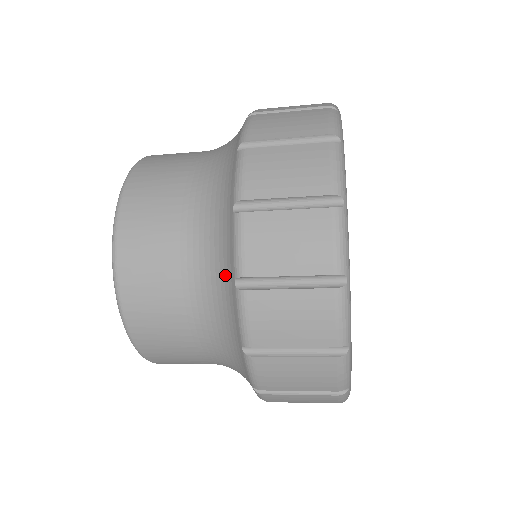
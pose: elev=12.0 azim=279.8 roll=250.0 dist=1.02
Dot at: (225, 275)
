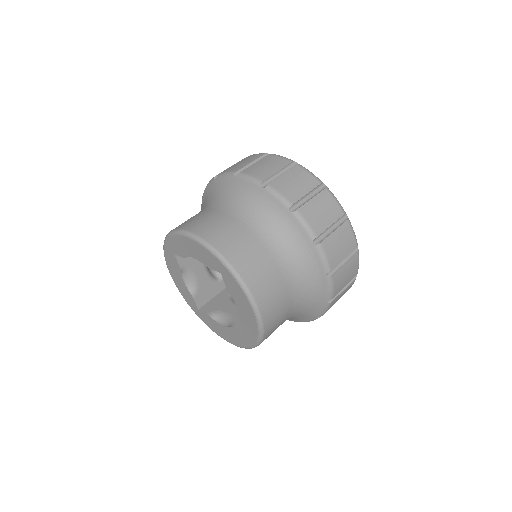
Dot at: (314, 275)
